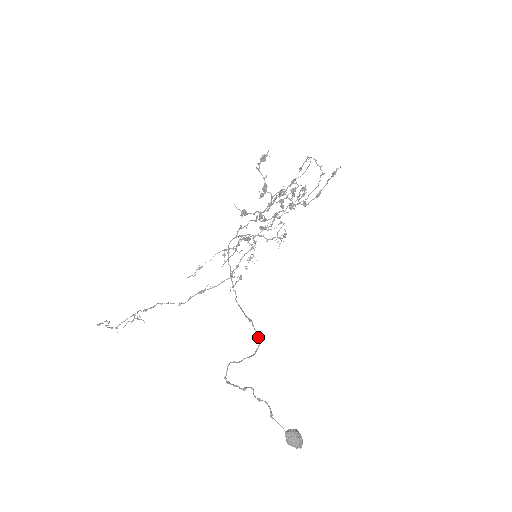
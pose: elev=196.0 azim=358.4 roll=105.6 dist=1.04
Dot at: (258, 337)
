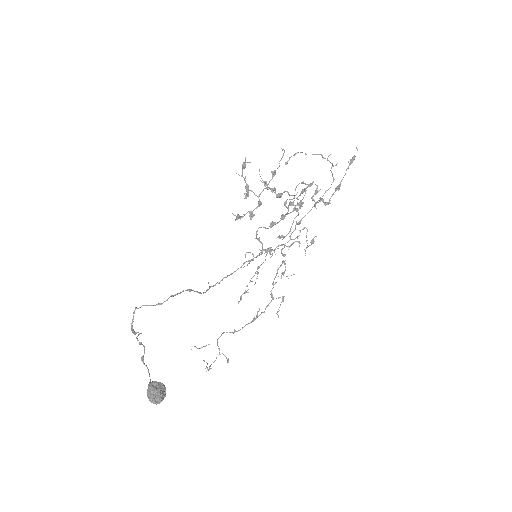
Dot at: (174, 295)
